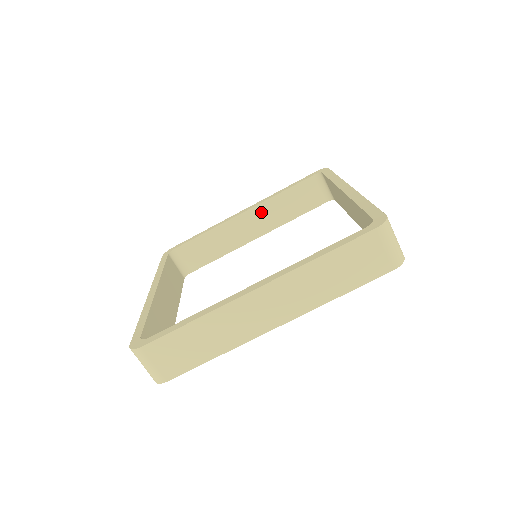
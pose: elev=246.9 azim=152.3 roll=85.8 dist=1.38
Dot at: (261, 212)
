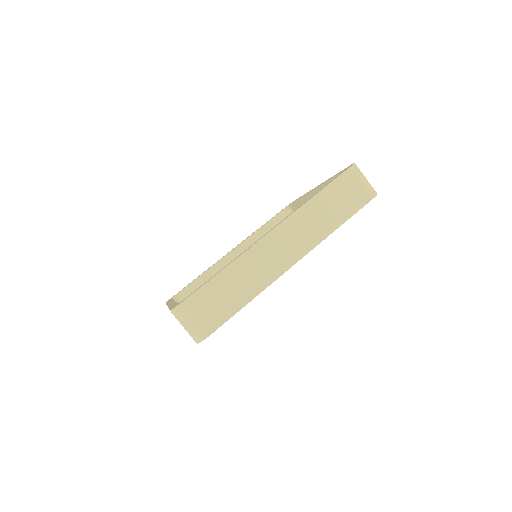
Dot at: (246, 248)
